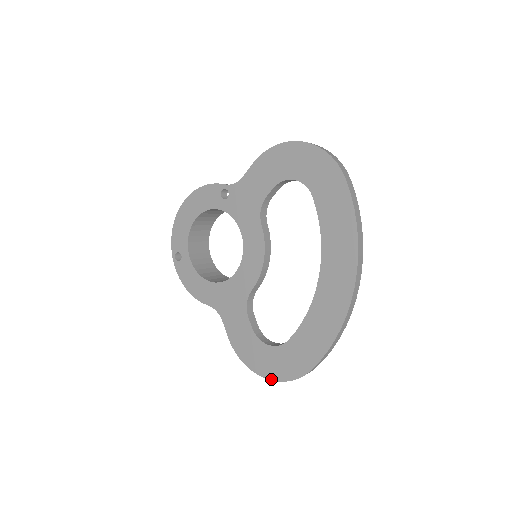
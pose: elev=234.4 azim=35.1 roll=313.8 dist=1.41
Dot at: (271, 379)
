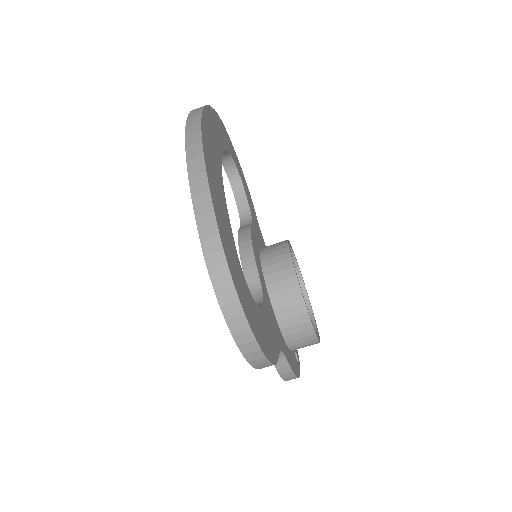
Dot at: (230, 331)
